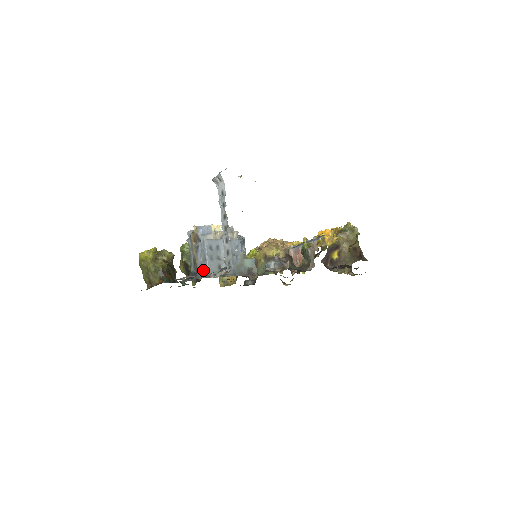
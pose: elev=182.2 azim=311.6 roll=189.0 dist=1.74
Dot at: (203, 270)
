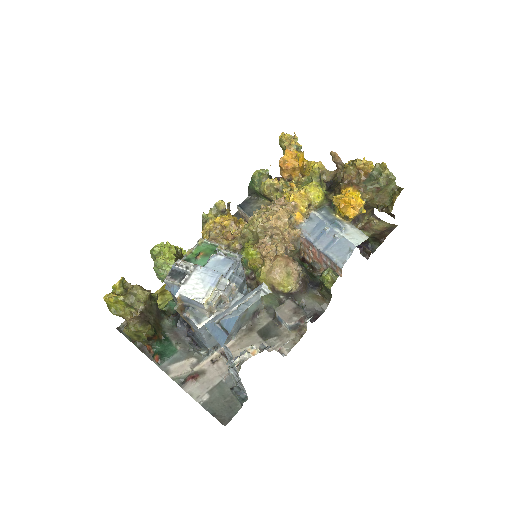
Dot at: (201, 339)
